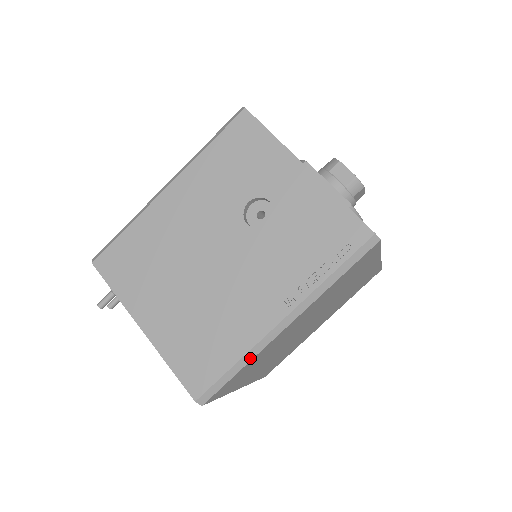
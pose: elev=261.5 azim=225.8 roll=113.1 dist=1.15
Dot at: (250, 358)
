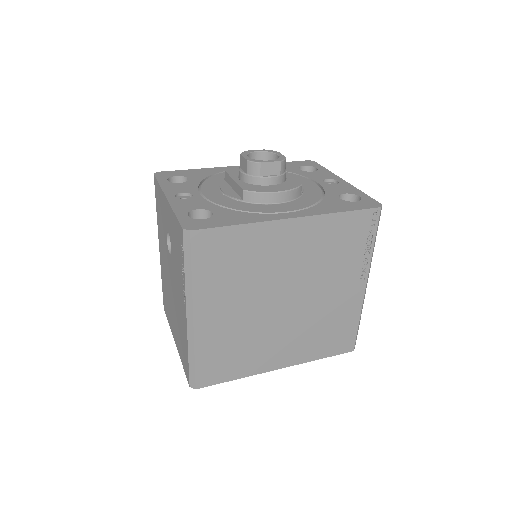
Dot at: (193, 349)
